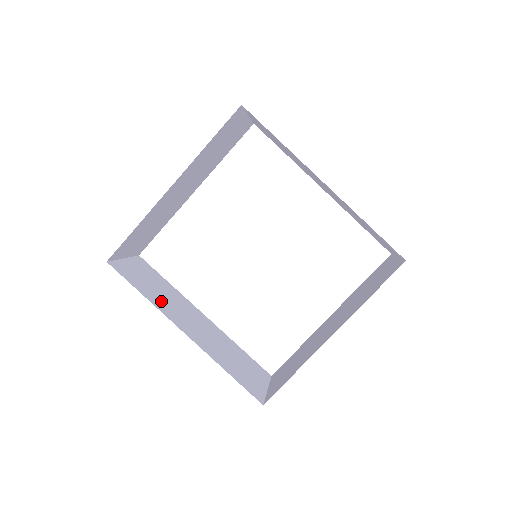
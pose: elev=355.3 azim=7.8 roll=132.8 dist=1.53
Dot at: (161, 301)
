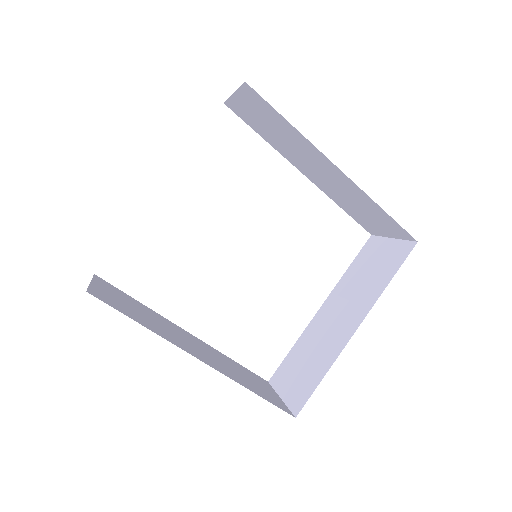
Dot at: (156, 327)
